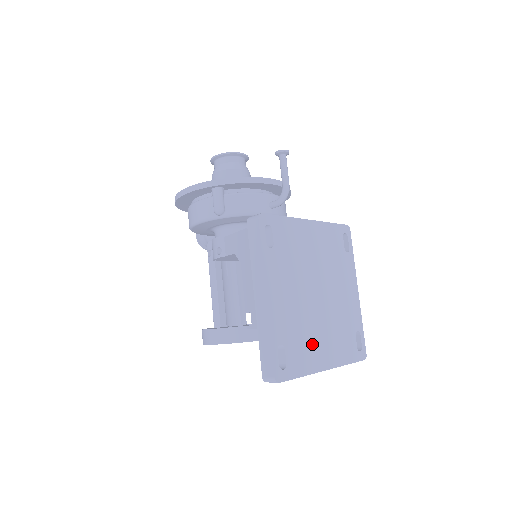
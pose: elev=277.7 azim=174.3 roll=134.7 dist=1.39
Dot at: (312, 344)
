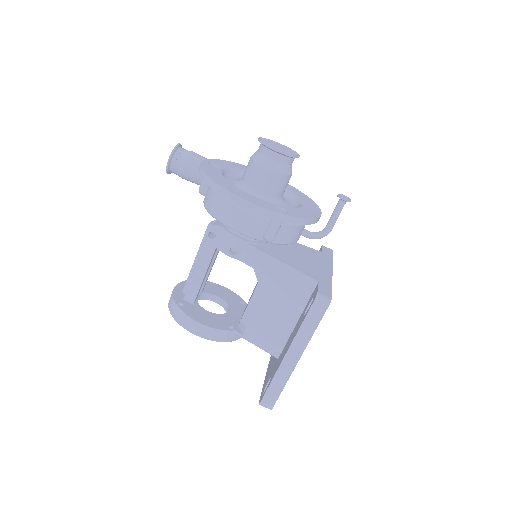
Dot at: occluded
